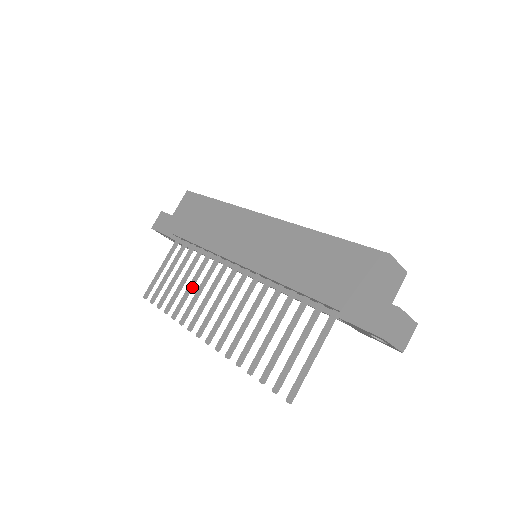
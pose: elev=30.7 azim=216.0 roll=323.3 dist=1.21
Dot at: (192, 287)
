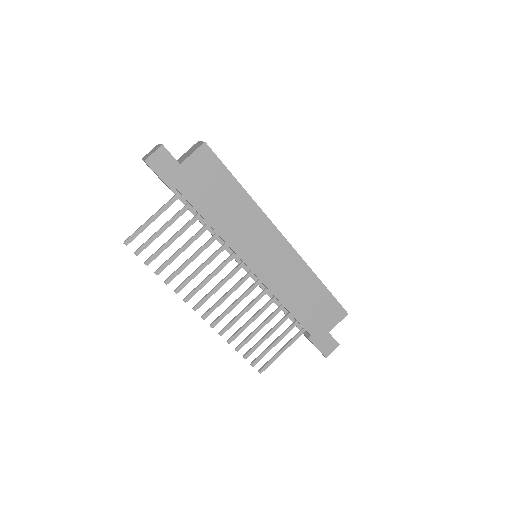
Dot at: (192, 261)
